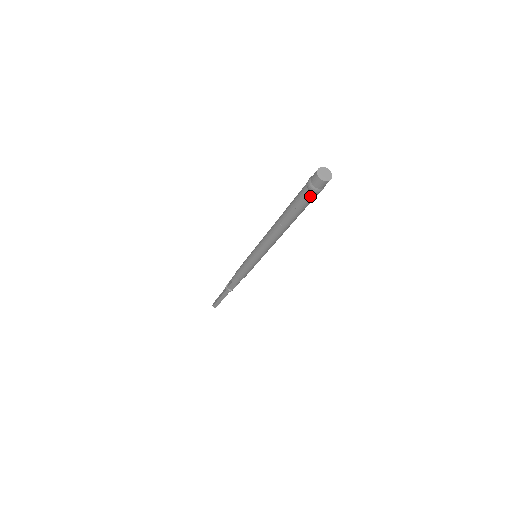
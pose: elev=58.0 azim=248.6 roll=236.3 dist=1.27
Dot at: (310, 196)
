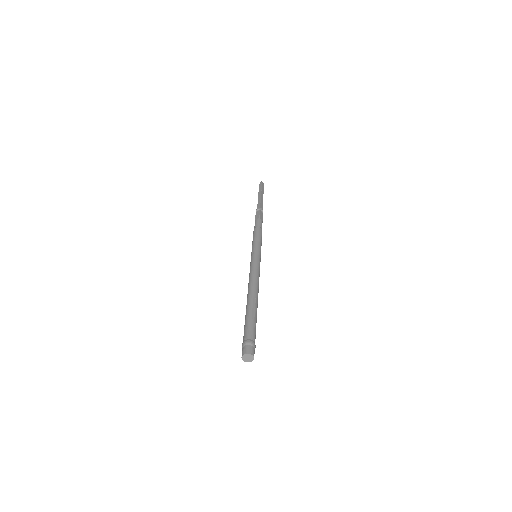
Dot at: occluded
